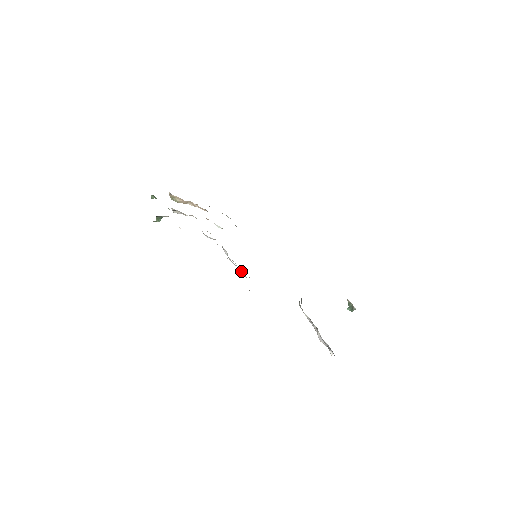
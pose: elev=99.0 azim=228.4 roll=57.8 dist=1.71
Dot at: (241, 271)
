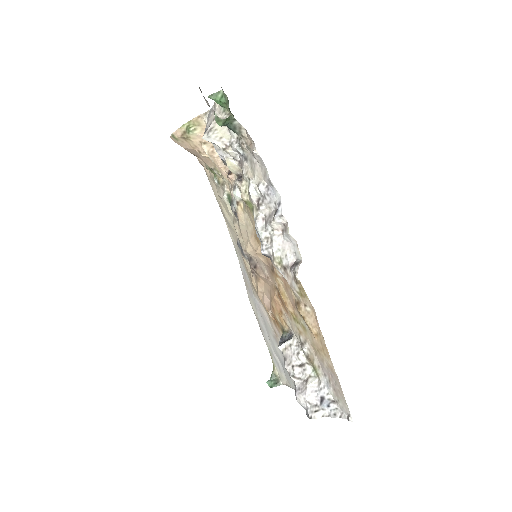
Dot at: (277, 255)
